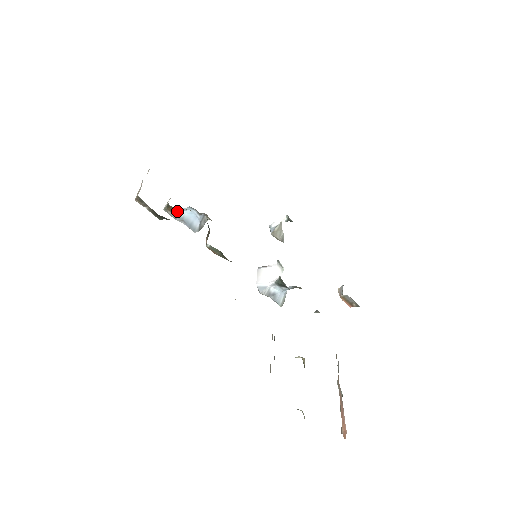
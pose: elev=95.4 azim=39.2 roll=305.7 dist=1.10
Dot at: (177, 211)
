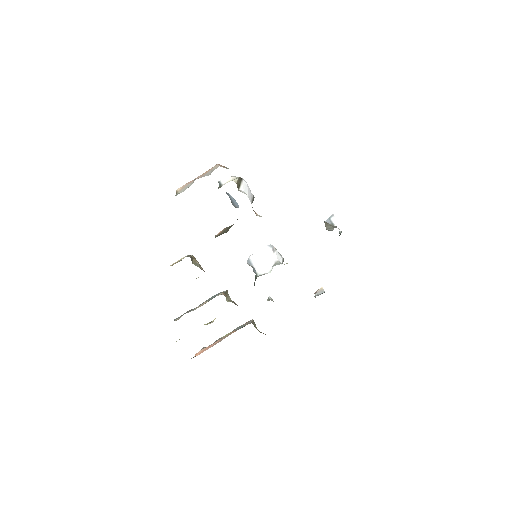
Dot at: (226, 192)
